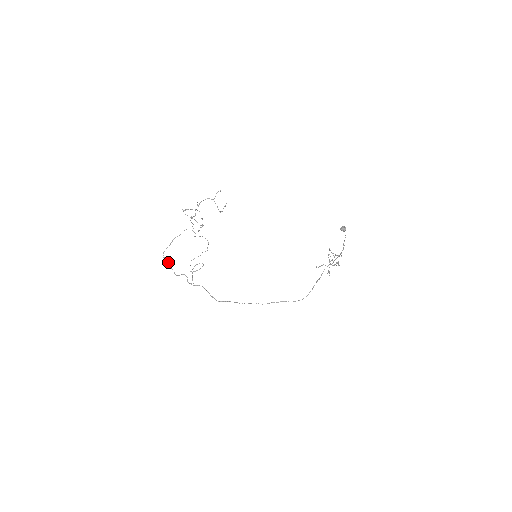
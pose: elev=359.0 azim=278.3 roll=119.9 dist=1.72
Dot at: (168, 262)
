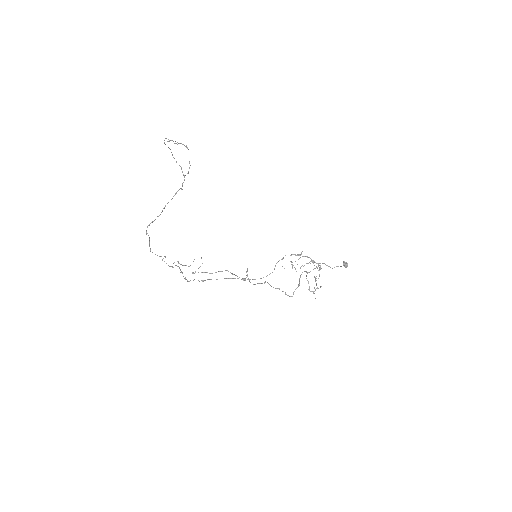
Dot at: (149, 238)
